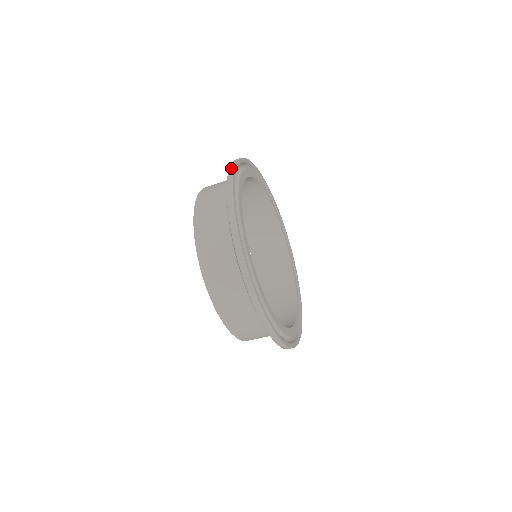
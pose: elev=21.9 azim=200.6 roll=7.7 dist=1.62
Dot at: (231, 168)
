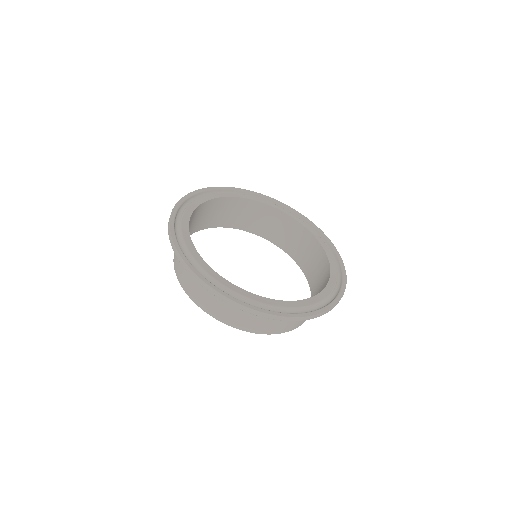
Dot at: (170, 215)
